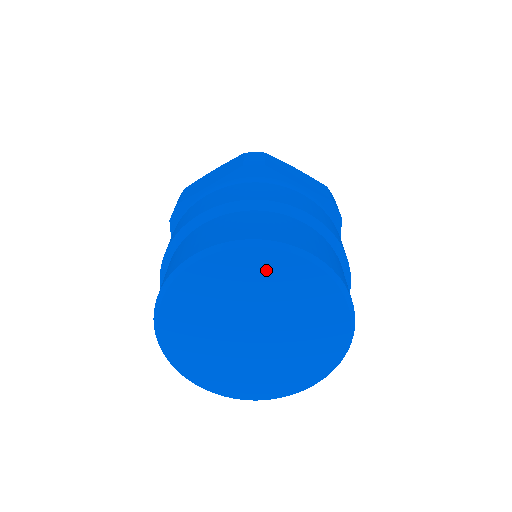
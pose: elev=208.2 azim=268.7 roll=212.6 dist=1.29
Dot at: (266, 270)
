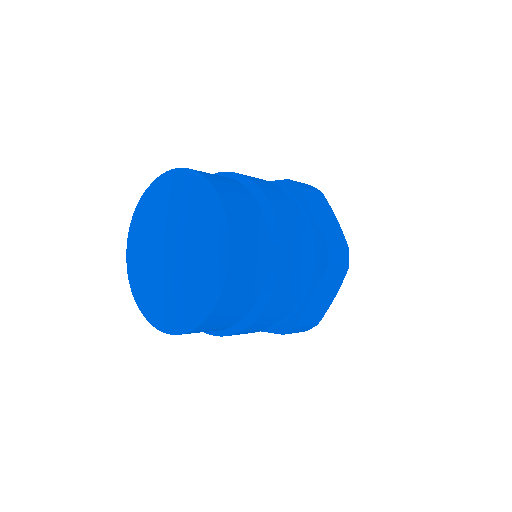
Dot at: (159, 196)
